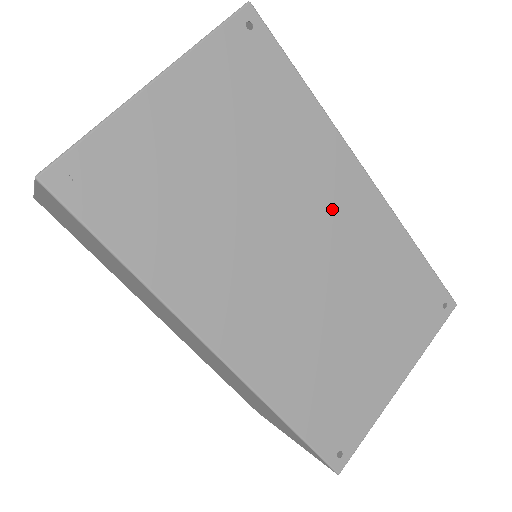
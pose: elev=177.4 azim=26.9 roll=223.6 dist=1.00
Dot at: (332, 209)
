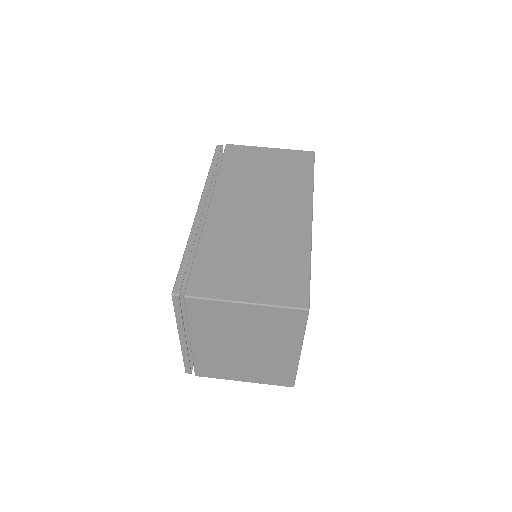
Dot at: occluded
